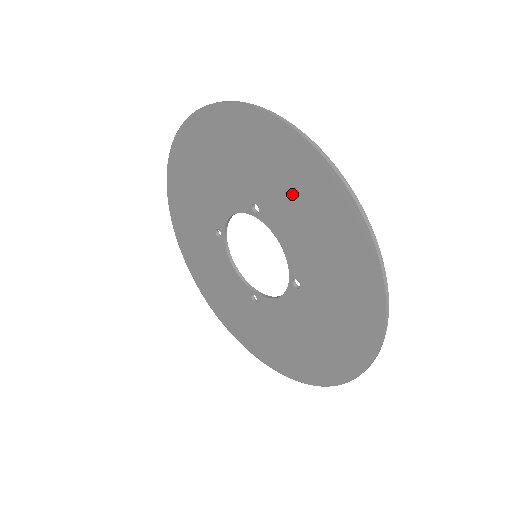
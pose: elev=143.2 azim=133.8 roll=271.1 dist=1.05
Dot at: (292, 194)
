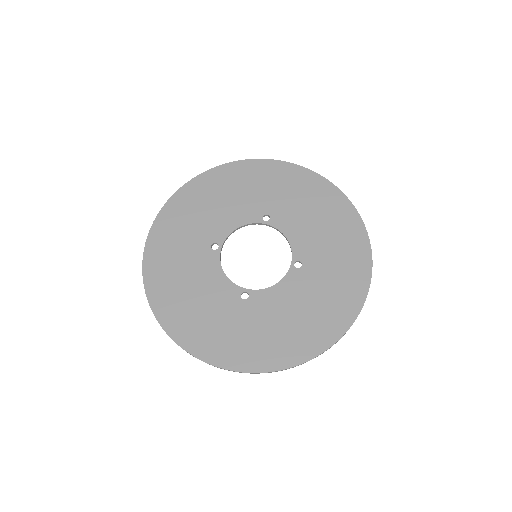
Dot at: (303, 203)
